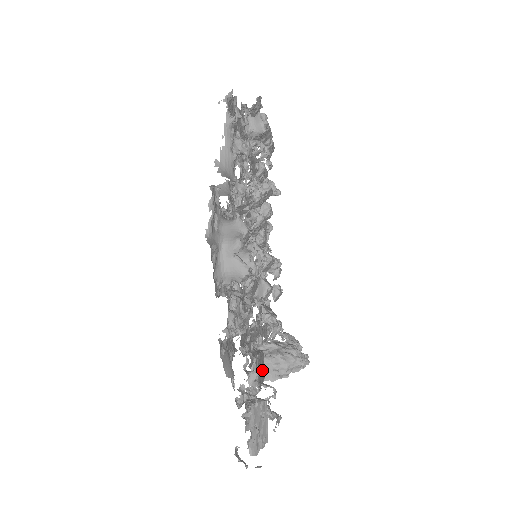
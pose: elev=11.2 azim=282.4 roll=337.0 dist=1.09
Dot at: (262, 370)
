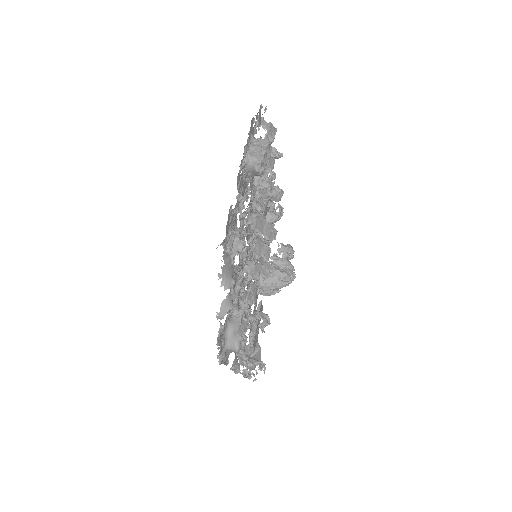
Dot at: occluded
